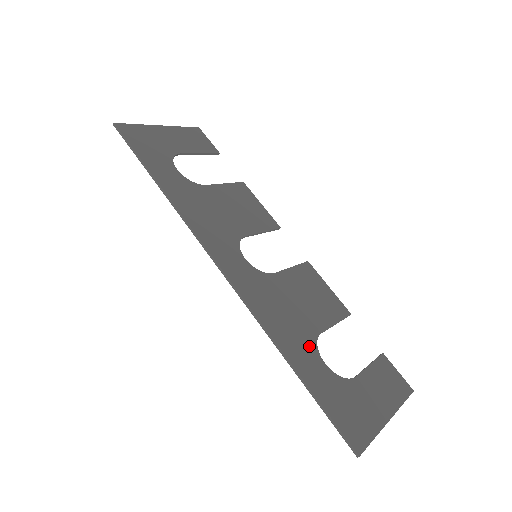
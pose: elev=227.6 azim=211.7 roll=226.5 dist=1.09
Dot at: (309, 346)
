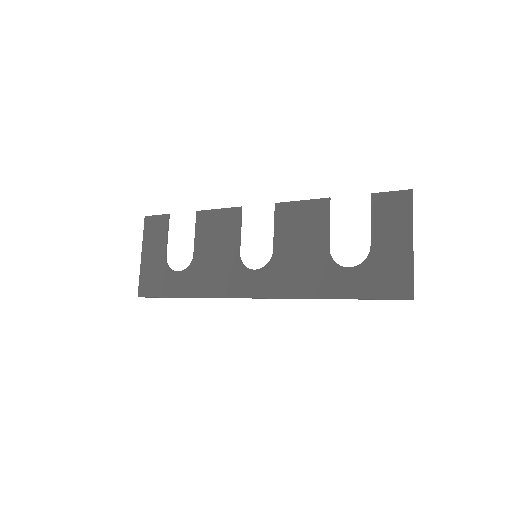
Dot at: (332, 271)
